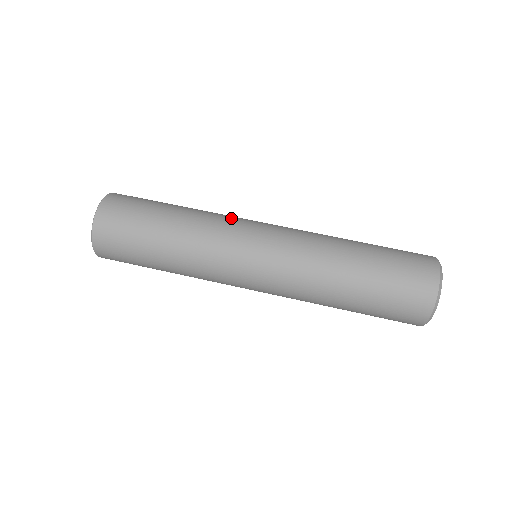
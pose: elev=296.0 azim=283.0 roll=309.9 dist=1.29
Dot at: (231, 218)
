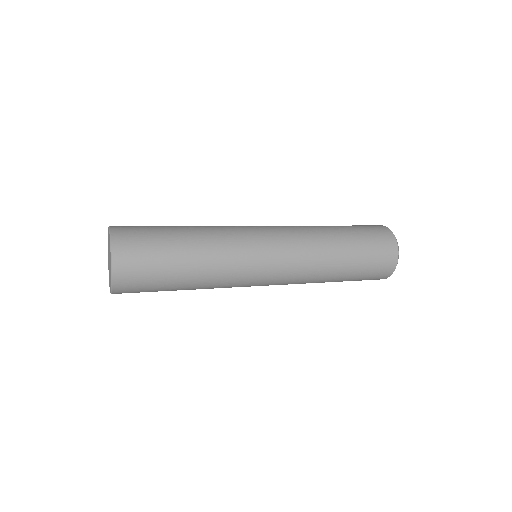
Dot at: occluded
